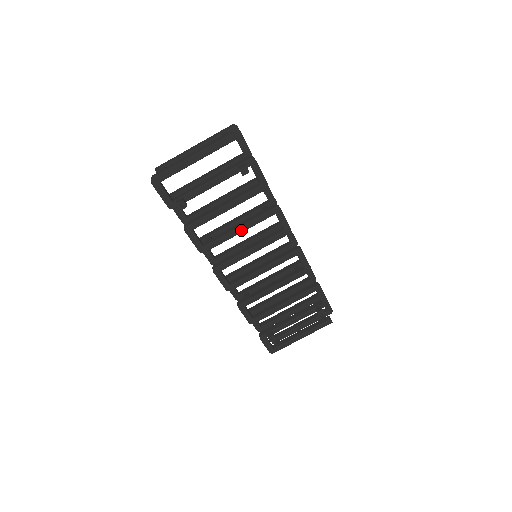
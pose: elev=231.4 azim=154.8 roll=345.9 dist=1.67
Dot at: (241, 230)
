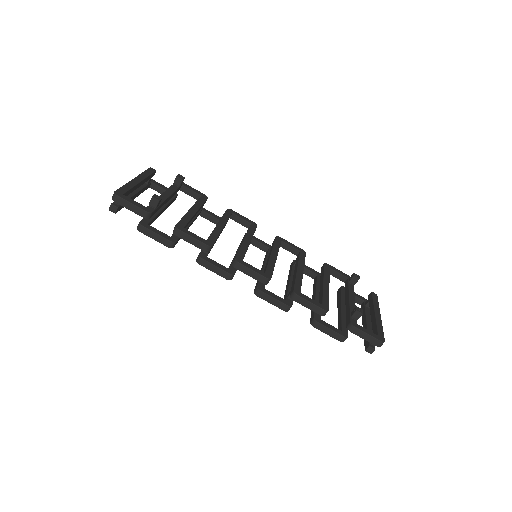
Dot at: (221, 225)
